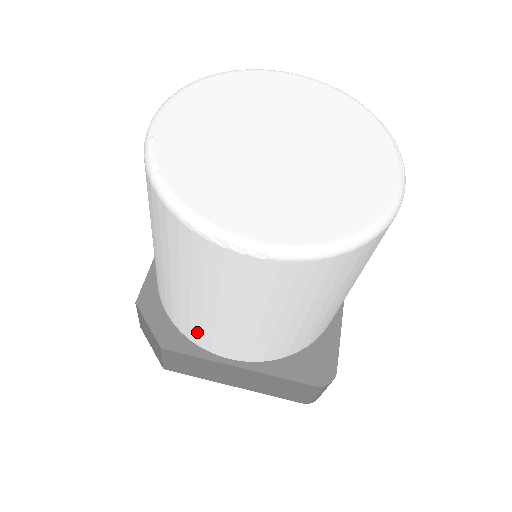
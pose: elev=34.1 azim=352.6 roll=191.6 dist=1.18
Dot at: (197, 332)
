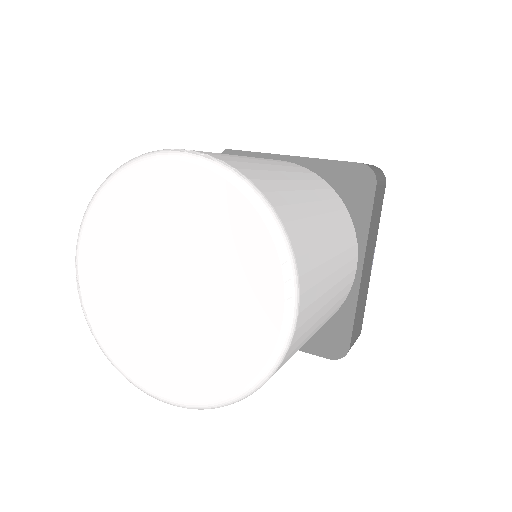
Dot at: occluded
